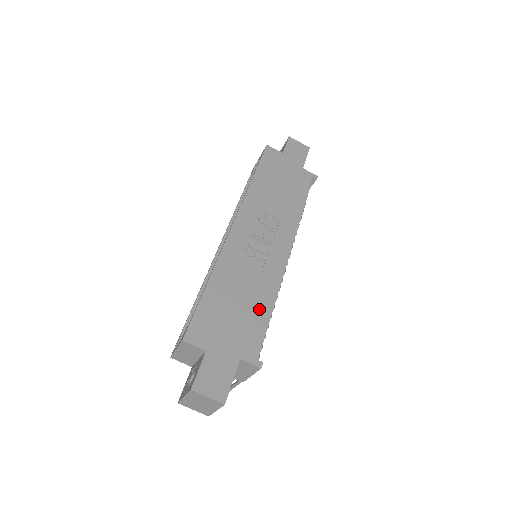
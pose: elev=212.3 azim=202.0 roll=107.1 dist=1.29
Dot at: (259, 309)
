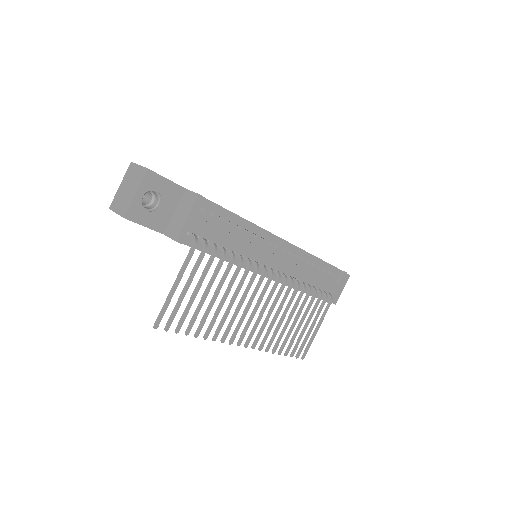
Dot at: occluded
